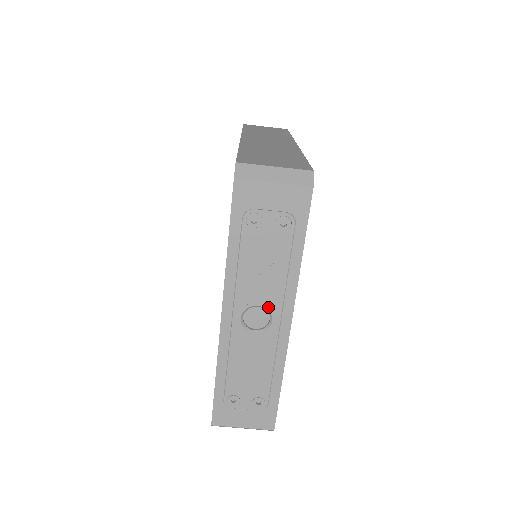
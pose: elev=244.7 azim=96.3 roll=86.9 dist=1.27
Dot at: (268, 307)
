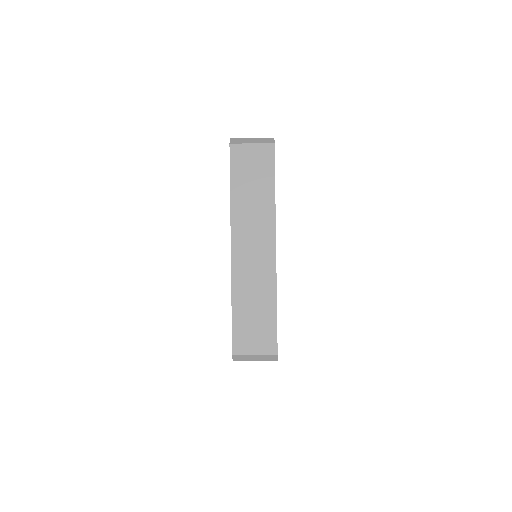
Dot at: occluded
